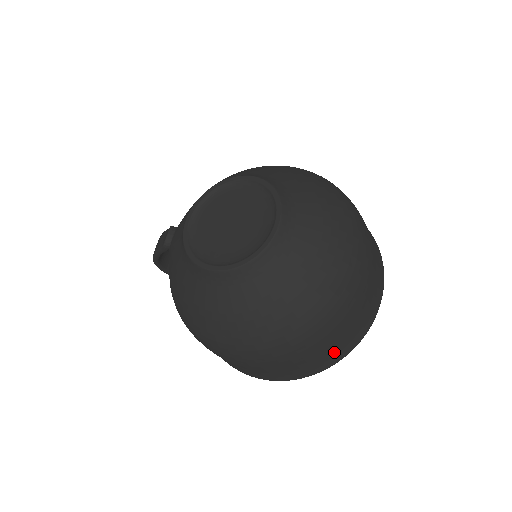
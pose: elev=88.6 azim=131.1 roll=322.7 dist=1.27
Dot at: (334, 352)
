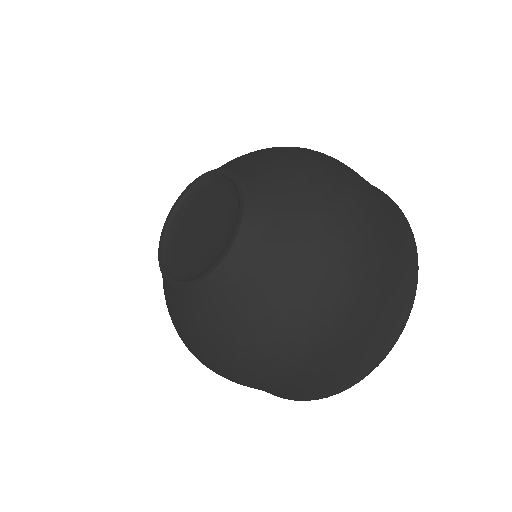
Dot at: (317, 389)
